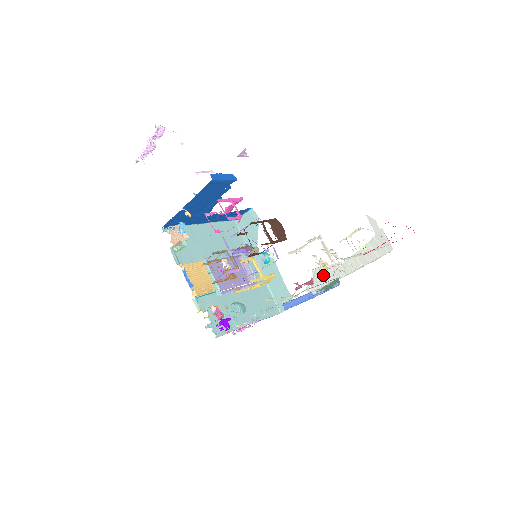
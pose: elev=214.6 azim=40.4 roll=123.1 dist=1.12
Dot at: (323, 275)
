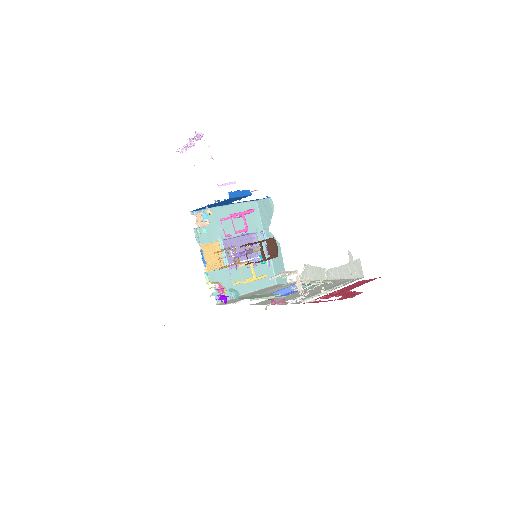
Dot at: (311, 272)
